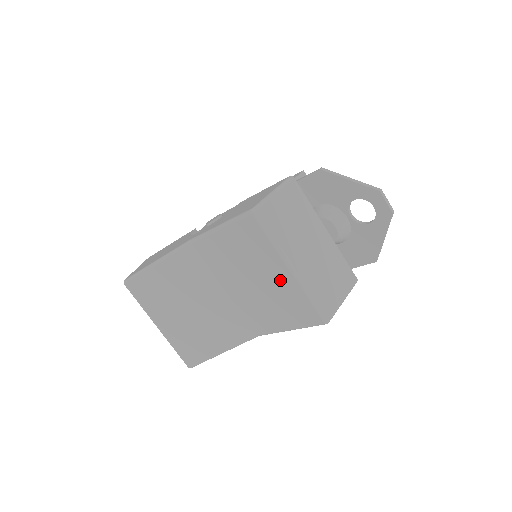
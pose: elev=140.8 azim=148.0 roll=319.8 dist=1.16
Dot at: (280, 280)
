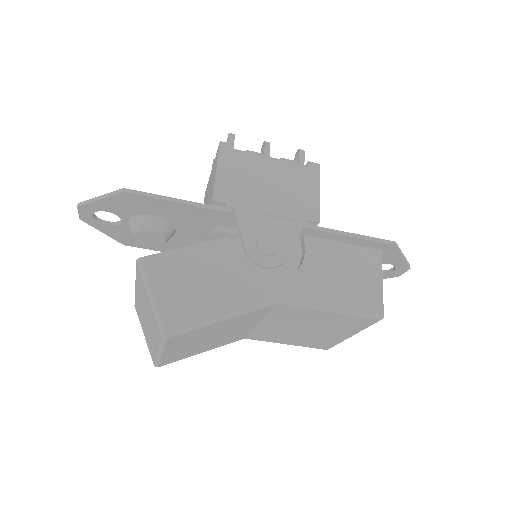
Dot at: (332, 336)
